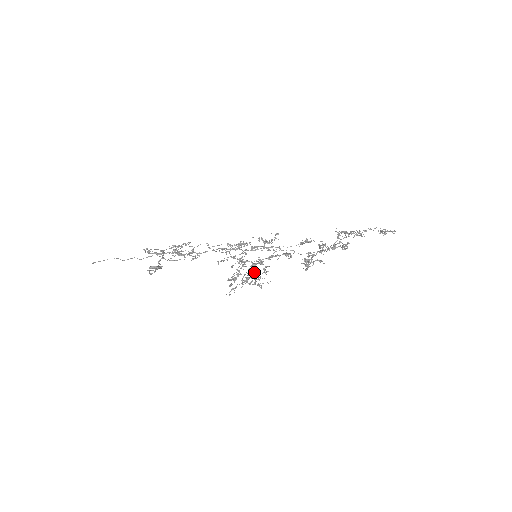
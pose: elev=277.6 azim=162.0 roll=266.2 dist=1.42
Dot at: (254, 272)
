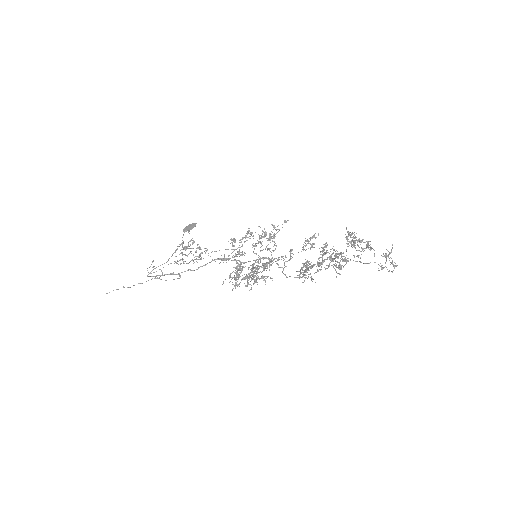
Dot at: occluded
